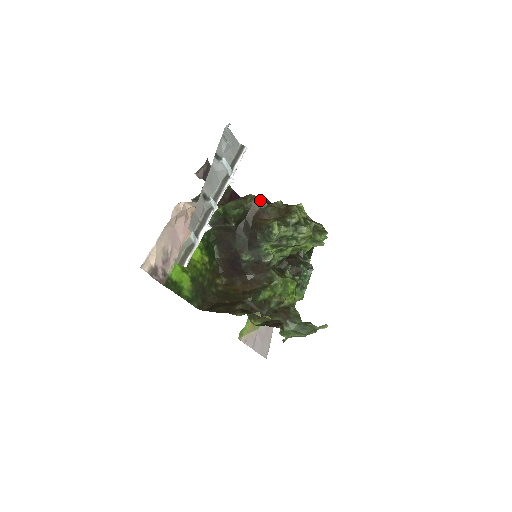
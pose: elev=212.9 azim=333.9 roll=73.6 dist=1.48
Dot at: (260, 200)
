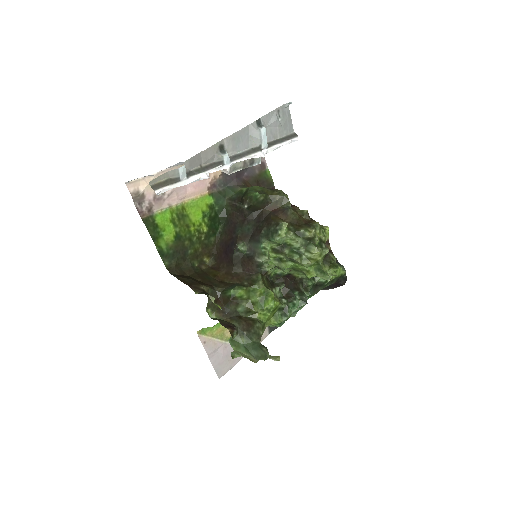
Dot at: (286, 198)
